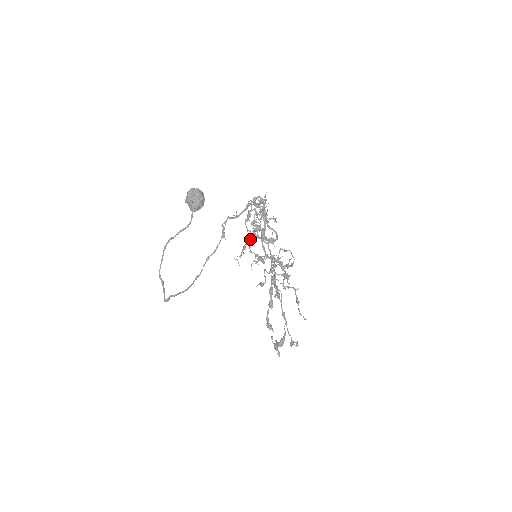
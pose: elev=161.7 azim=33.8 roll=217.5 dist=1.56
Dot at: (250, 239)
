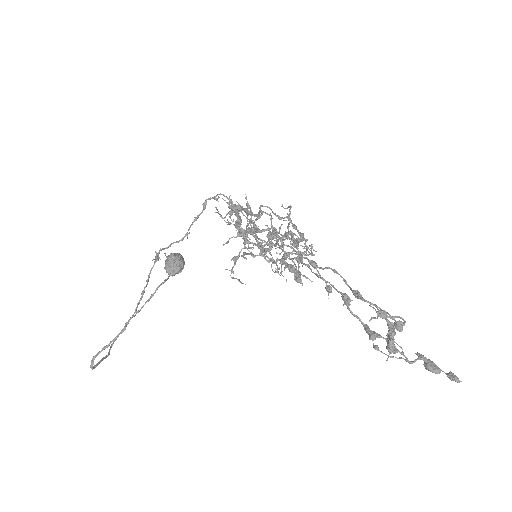
Dot at: occluded
